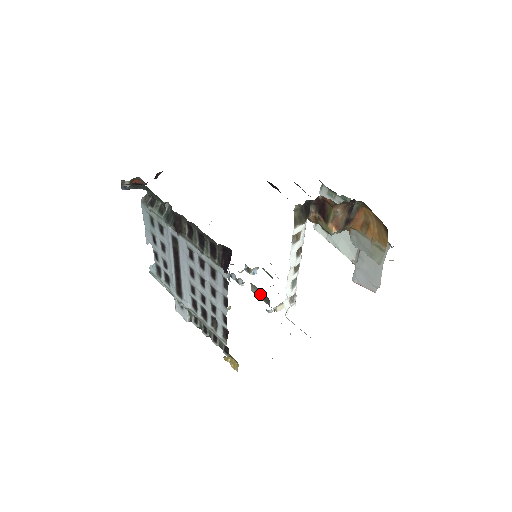
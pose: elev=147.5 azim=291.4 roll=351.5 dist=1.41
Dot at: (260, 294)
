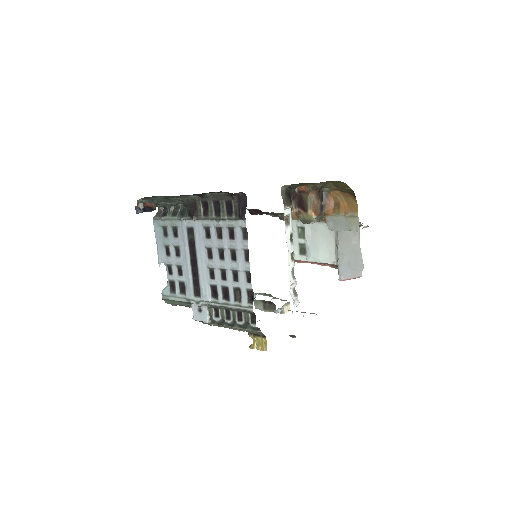
Dot at: (265, 305)
